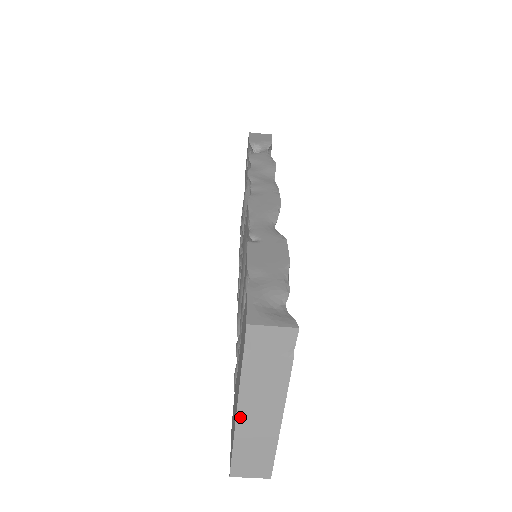
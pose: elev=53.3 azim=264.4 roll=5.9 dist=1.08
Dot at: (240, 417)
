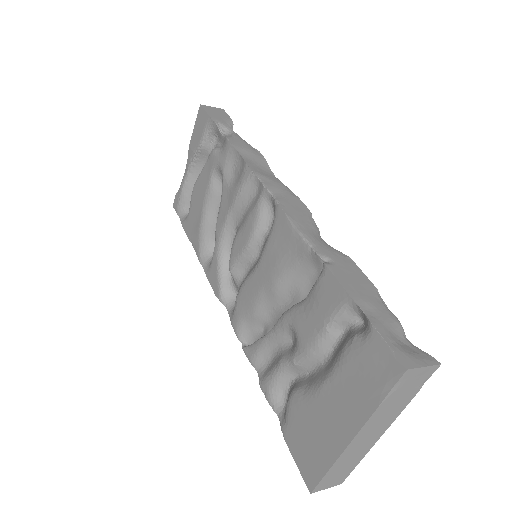
Dot at: (351, 444)
